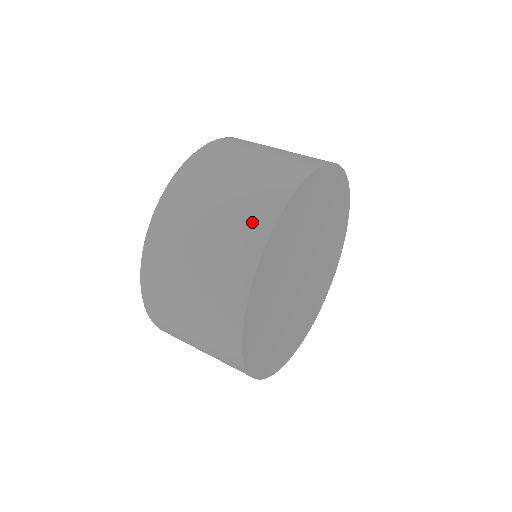
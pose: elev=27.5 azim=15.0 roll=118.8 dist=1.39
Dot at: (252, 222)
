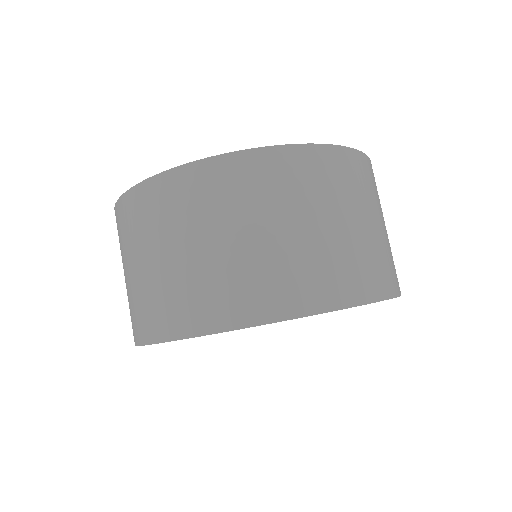
Dot at: occluded
